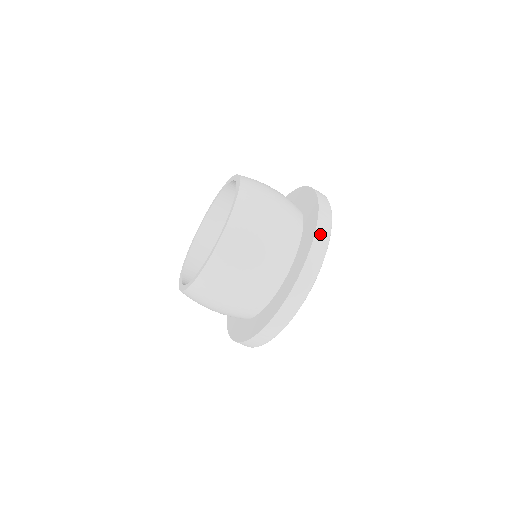
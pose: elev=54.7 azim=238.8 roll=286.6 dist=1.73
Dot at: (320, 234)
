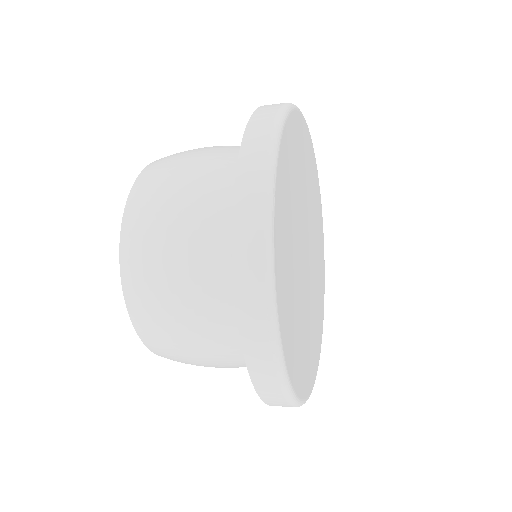
Dot at: occluded
